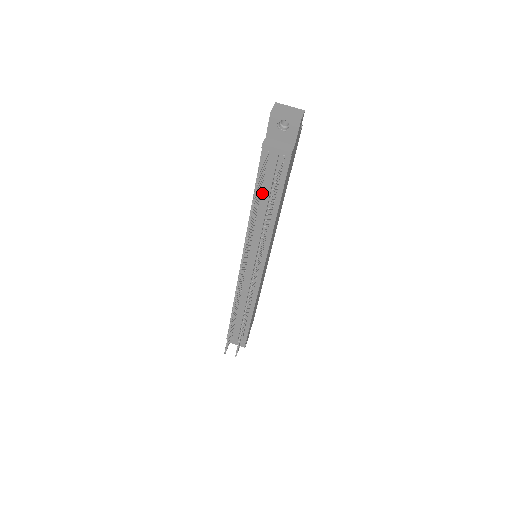
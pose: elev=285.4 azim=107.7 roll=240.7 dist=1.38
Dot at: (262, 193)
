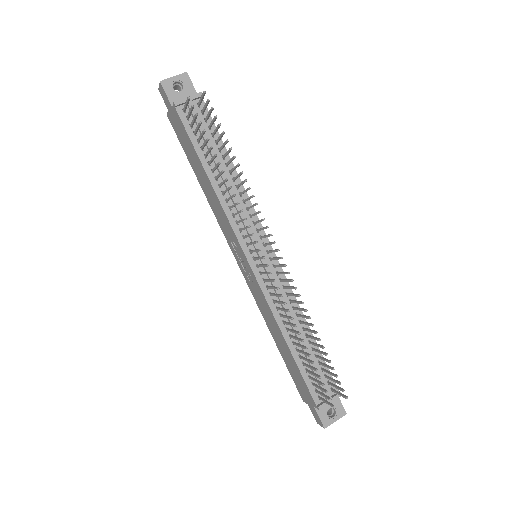
Dot at: (208, 157)
